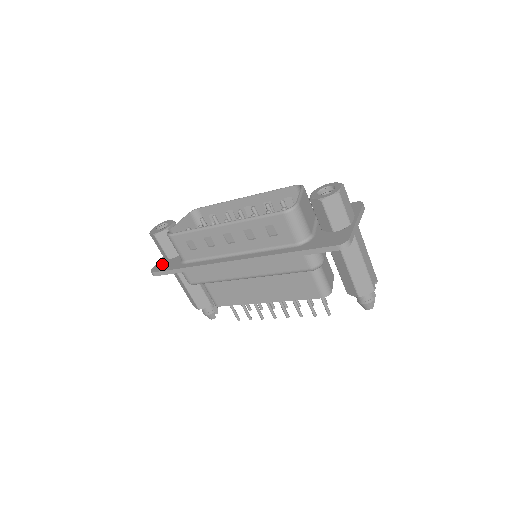
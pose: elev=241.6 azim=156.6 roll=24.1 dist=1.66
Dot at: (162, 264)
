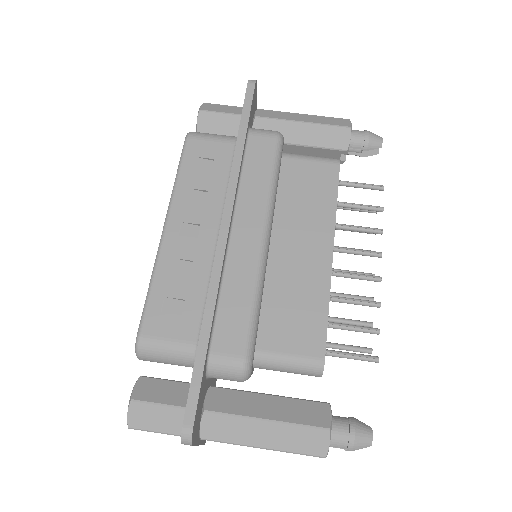
Dot at: occluded
